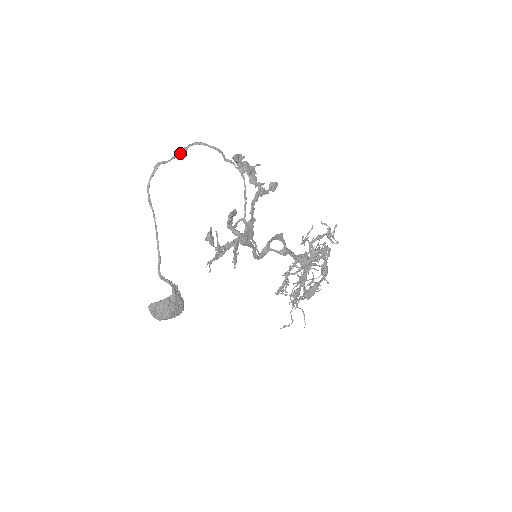
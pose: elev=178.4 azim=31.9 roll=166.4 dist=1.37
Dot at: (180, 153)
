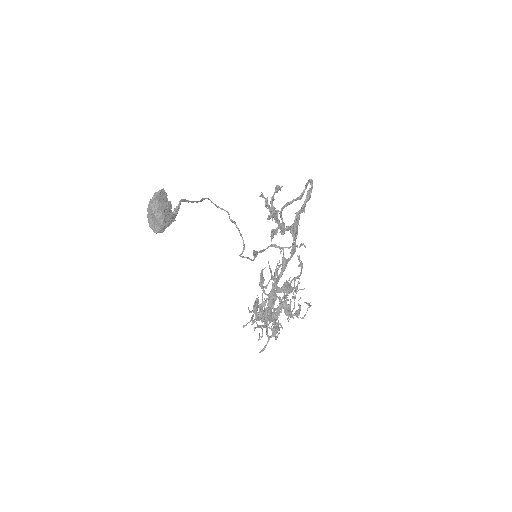
Dot at: (231, 219)
